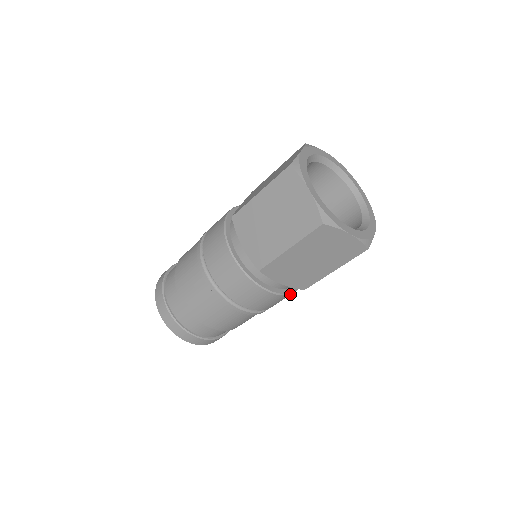
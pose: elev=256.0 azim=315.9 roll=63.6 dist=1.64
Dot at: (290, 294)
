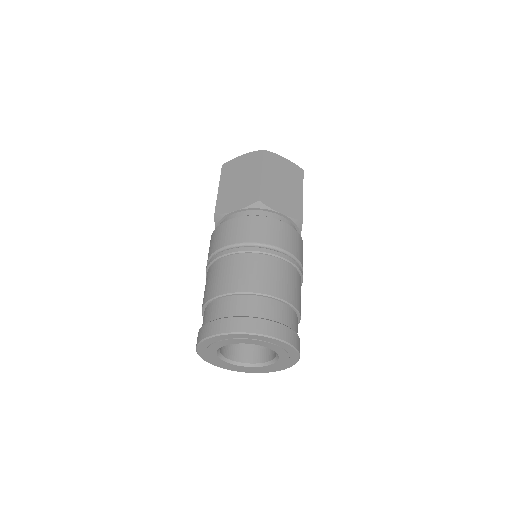
Dot at: (300, 236)
